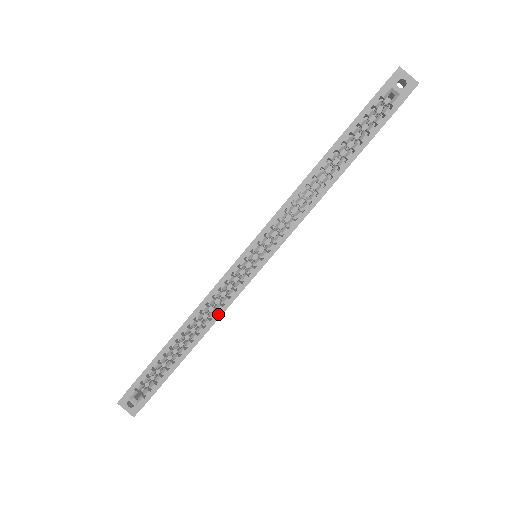
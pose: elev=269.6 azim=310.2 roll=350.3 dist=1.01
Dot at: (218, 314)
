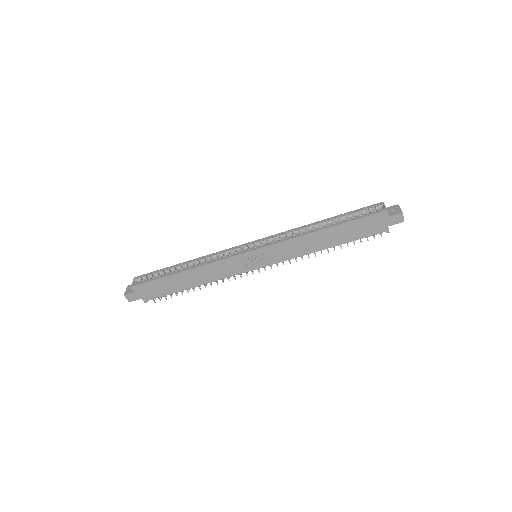
Dot at: (211, 262)
